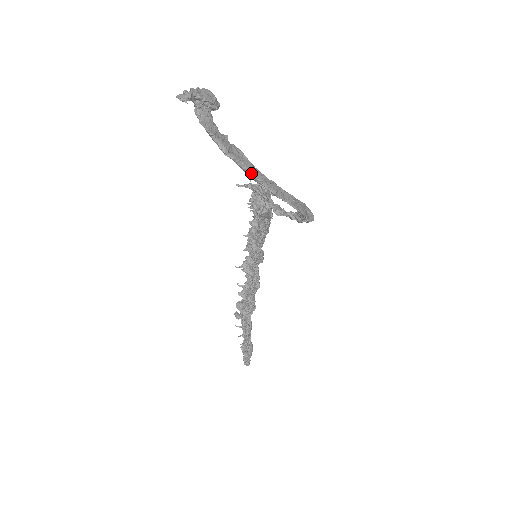
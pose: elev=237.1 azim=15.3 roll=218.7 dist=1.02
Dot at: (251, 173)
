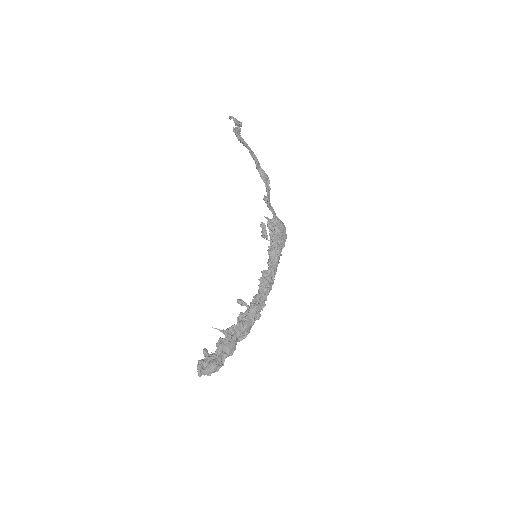
Dot at: (236, 133)
